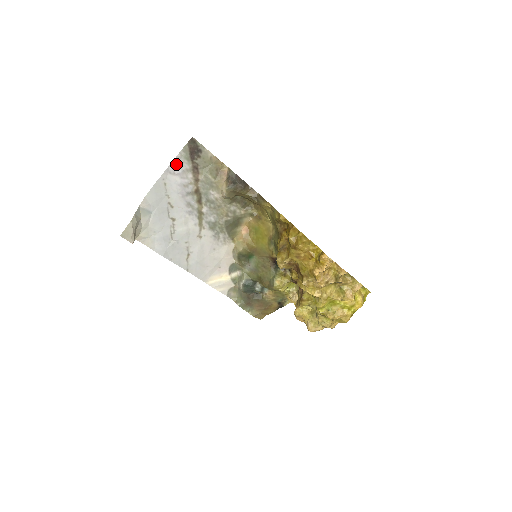
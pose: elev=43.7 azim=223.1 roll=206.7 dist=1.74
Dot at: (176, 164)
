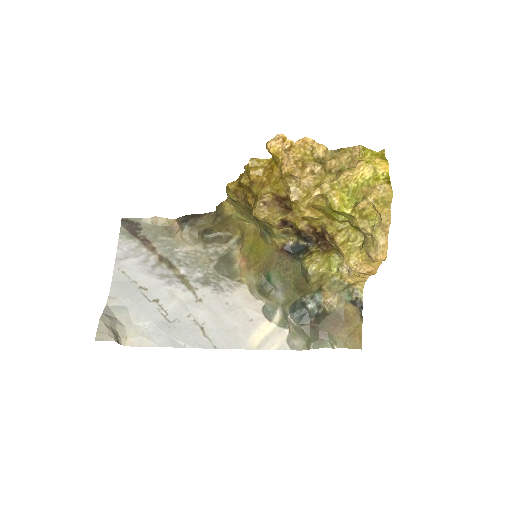
Dot at: (123, 250)
